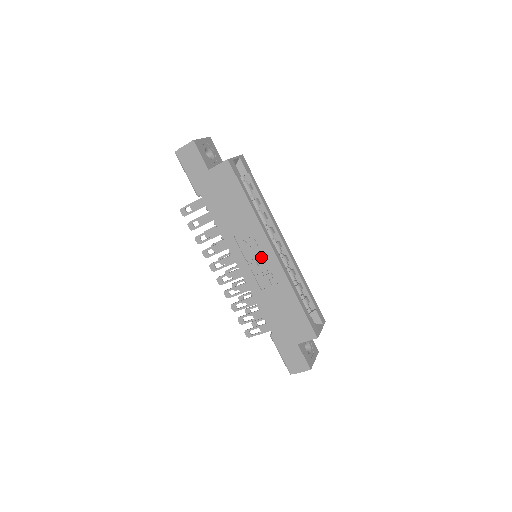
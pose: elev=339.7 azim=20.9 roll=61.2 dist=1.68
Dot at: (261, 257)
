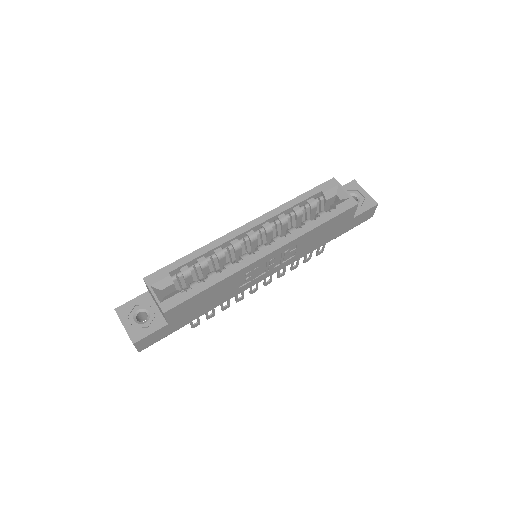
Dot at: (268, 263)
